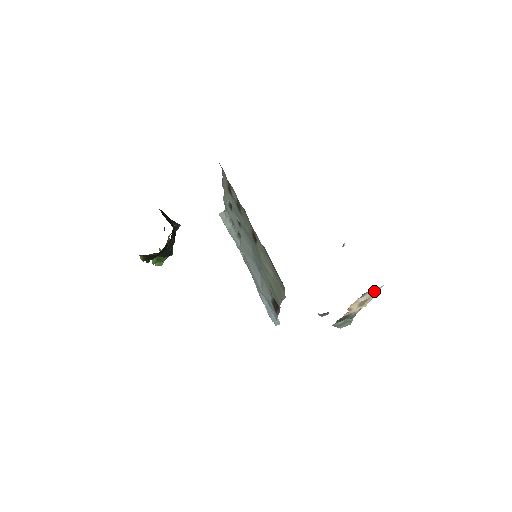
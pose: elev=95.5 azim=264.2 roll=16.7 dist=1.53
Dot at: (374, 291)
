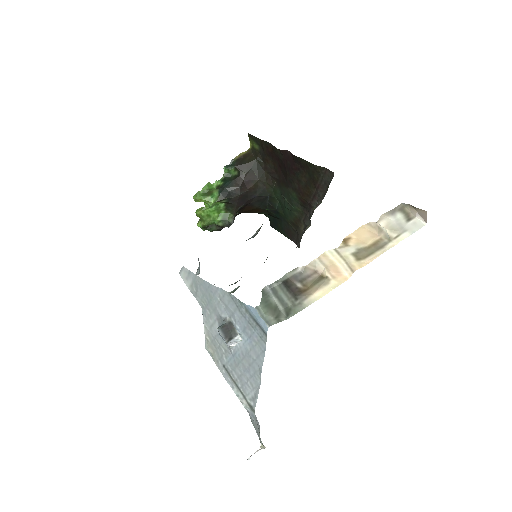
Dot at: (406, 224)
